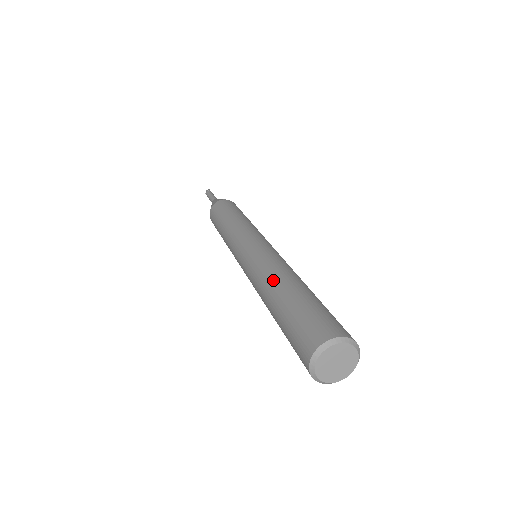
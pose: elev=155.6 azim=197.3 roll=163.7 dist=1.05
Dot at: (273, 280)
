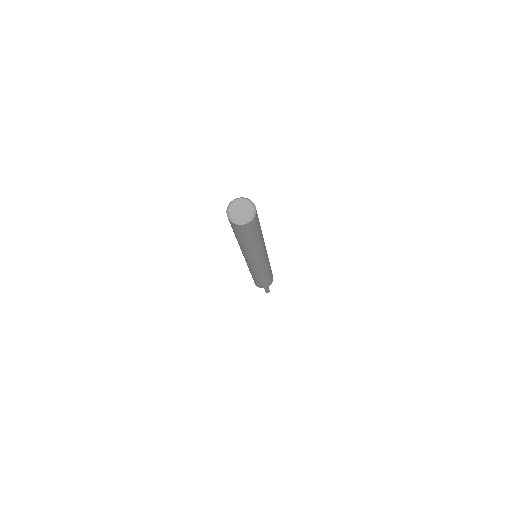
Dot at: occluded
